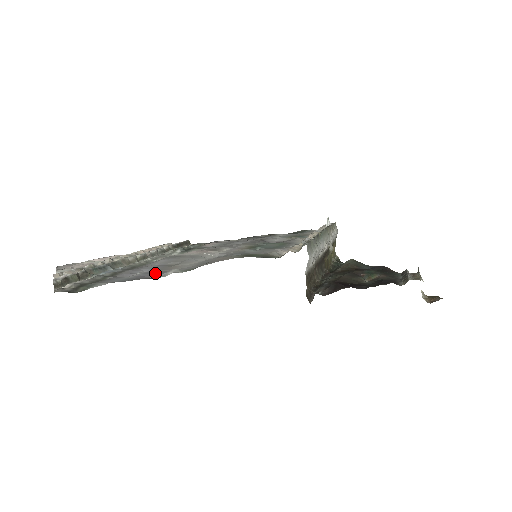
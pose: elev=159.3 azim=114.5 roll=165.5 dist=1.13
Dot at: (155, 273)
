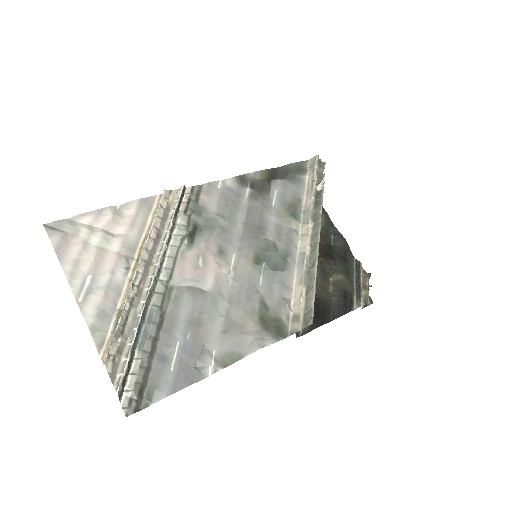
Dot at: (192, 353)
